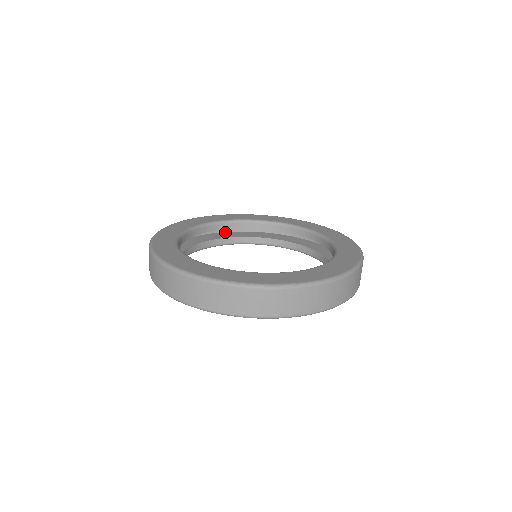
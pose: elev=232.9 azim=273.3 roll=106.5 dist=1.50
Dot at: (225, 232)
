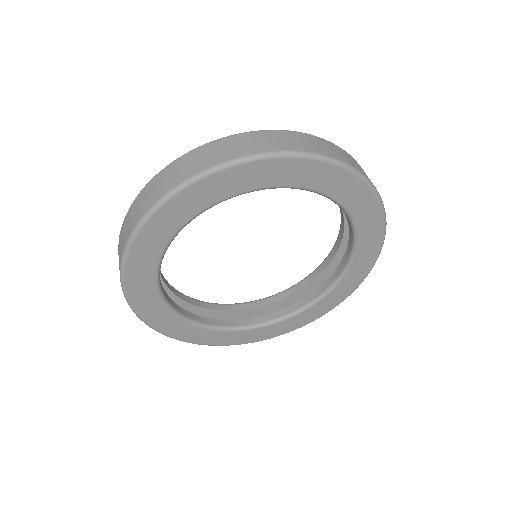
Dot at: occluded
